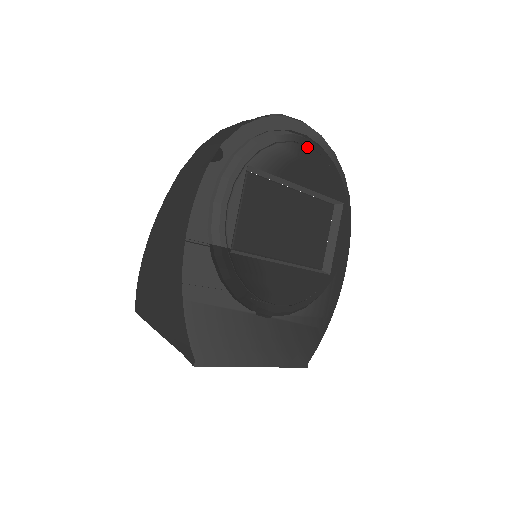
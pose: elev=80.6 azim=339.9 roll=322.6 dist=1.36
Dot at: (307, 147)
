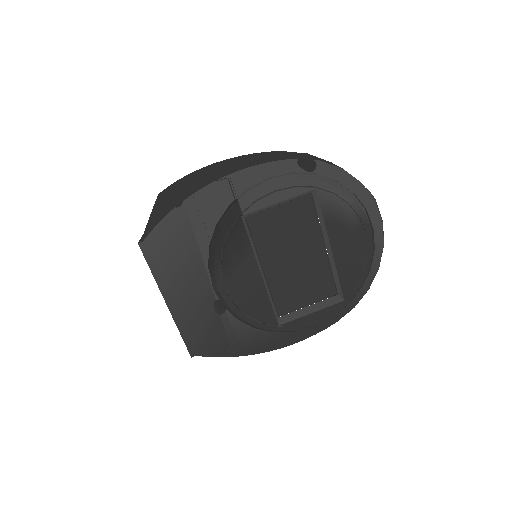
Dot at: (364, 234)
